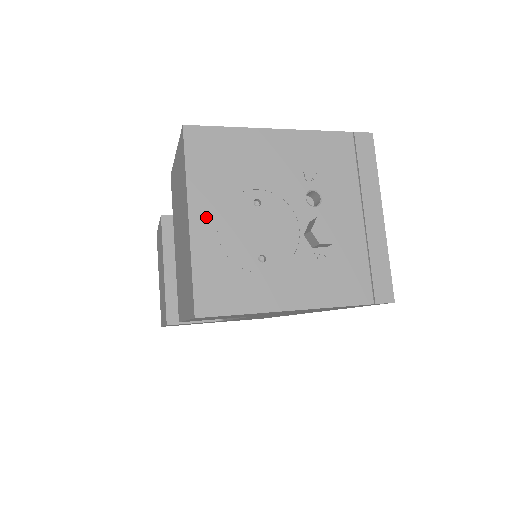
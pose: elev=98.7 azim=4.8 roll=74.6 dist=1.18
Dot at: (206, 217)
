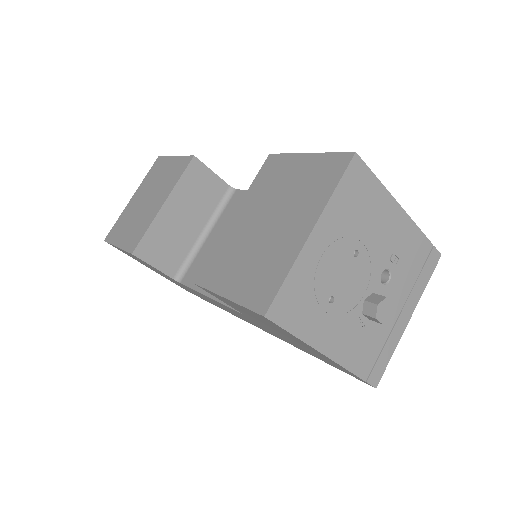
Dot at: (322, 239)
